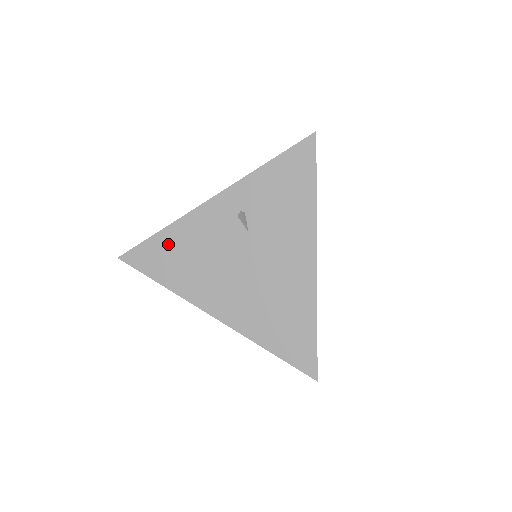
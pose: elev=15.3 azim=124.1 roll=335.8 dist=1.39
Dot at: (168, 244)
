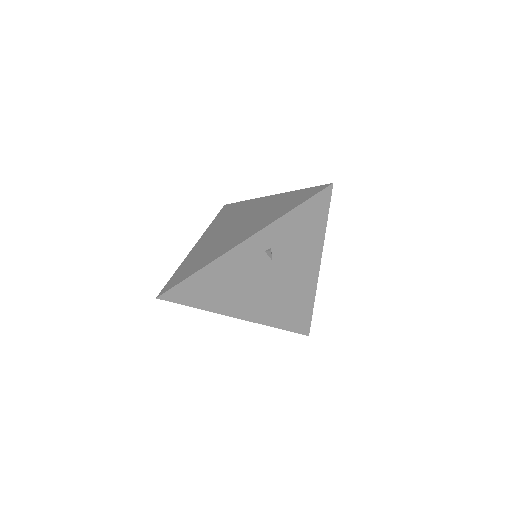
Dot at: (204, 280)
